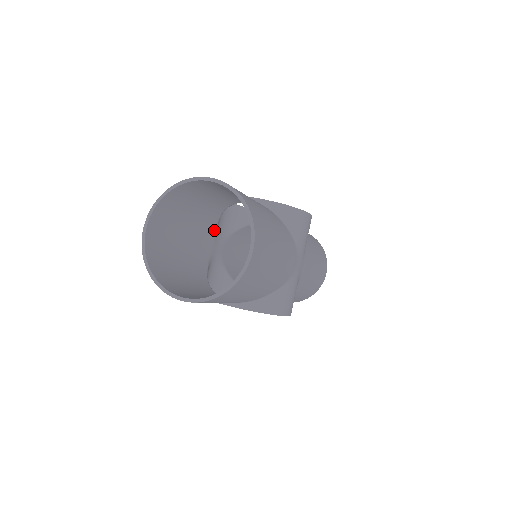
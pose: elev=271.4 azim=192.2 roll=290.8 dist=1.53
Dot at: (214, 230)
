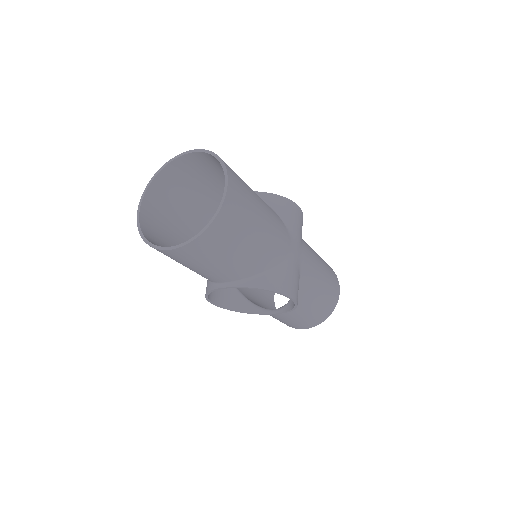
Dot at: occluded
